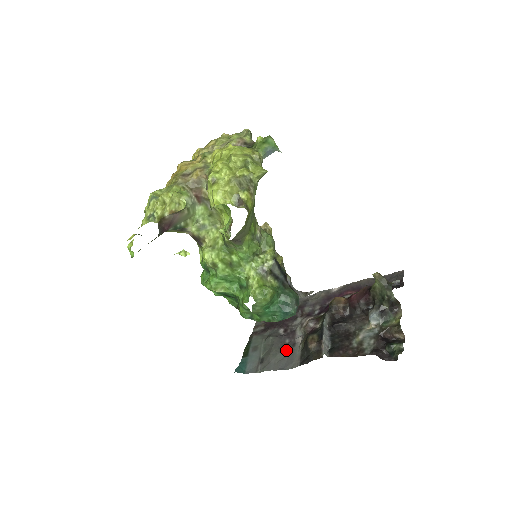
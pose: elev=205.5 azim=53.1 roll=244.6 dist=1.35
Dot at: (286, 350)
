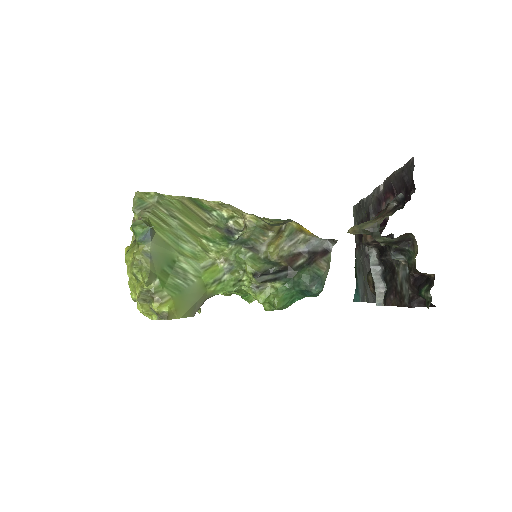
Dot at: occluded
